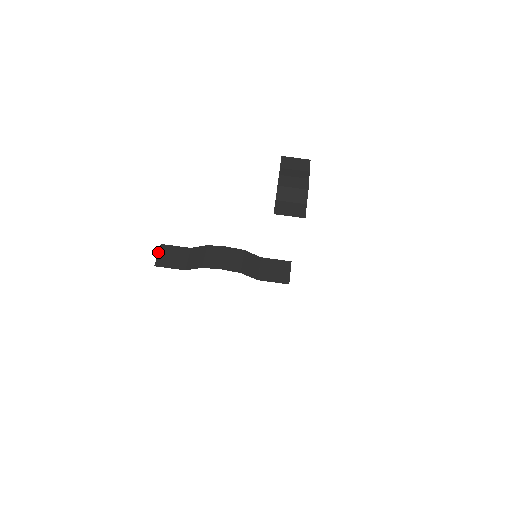
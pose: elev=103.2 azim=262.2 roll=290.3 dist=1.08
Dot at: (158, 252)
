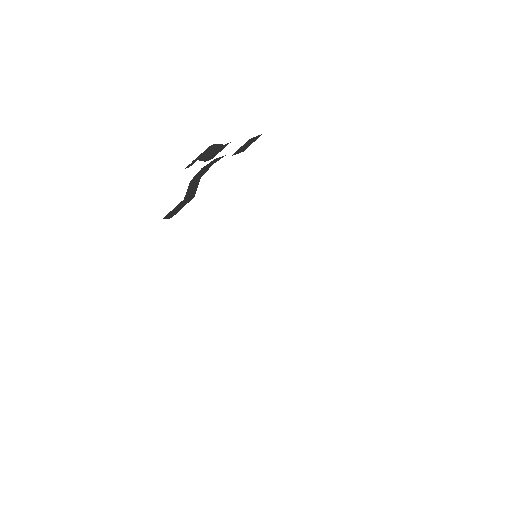
Dot at: occluded
